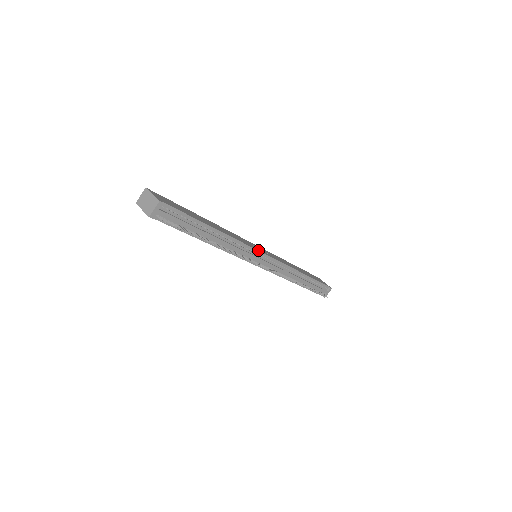
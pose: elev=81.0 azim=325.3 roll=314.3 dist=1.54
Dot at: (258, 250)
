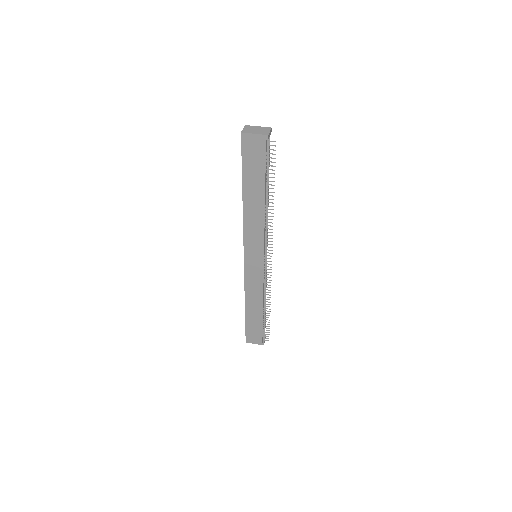
Dot at: occluded
